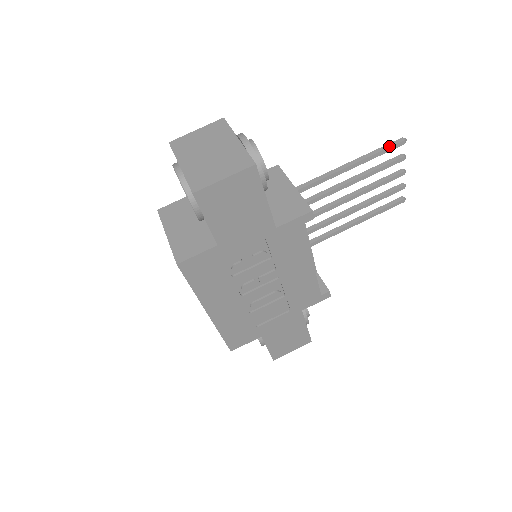
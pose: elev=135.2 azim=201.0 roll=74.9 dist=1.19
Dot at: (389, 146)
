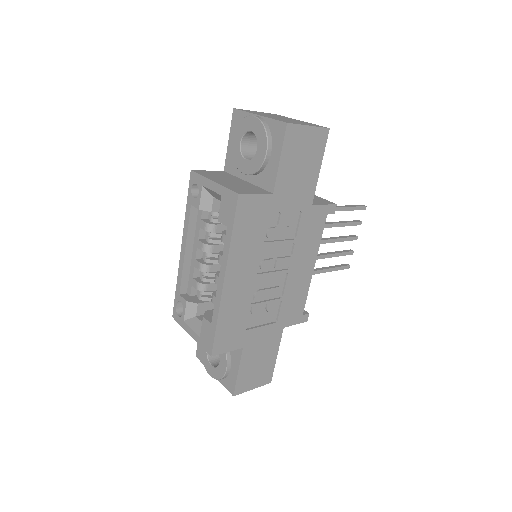
Dot at: (357, 206)
